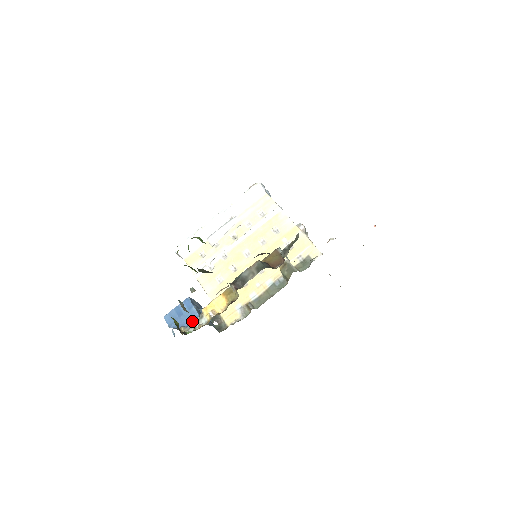
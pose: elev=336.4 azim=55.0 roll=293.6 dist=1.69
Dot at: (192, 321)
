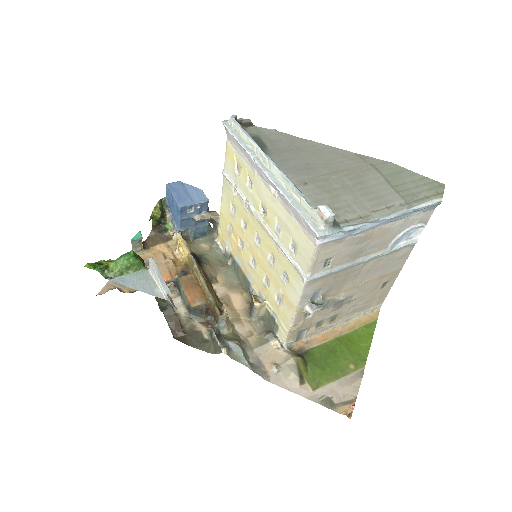
Dot at: (175, 222)
